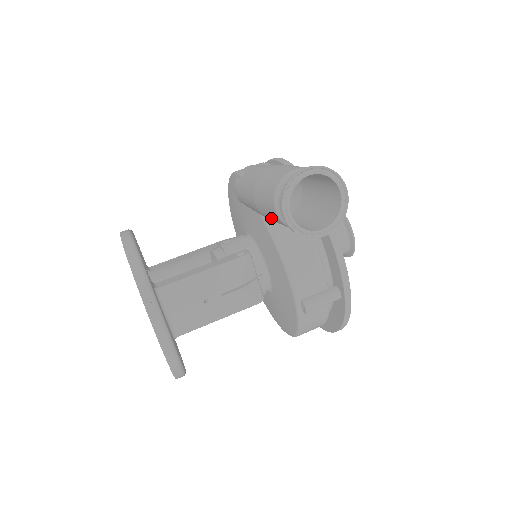
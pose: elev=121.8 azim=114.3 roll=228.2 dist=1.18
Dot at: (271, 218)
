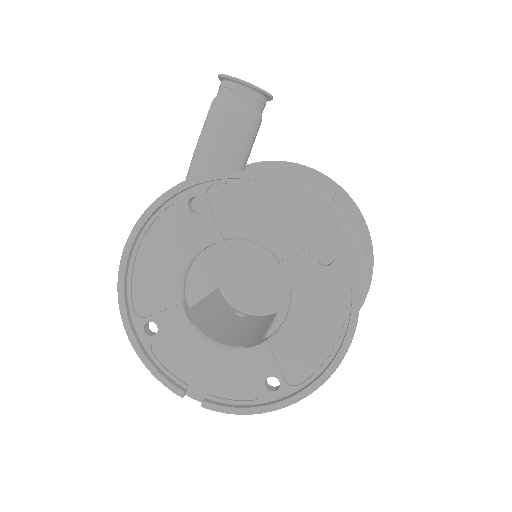
Dot at: (234, 140)
